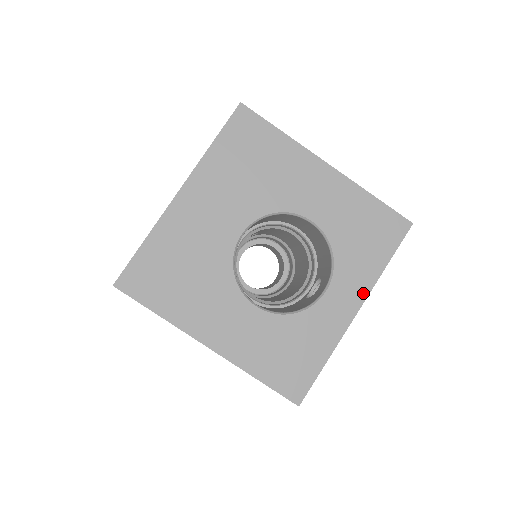
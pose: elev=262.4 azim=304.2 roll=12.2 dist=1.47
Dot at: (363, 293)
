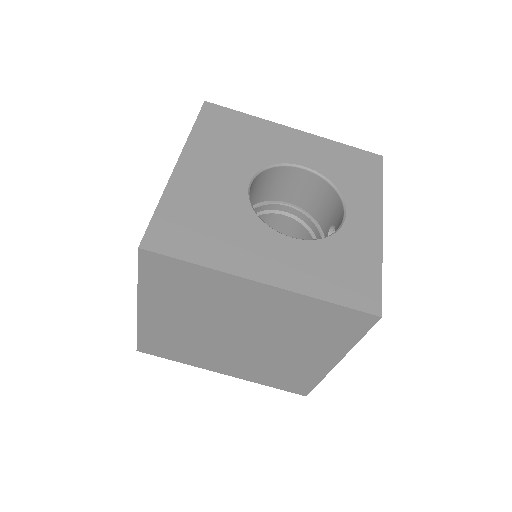
Dot at: (377, 209)
